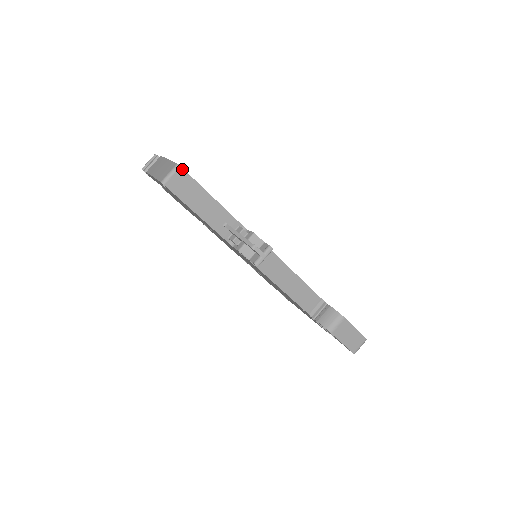
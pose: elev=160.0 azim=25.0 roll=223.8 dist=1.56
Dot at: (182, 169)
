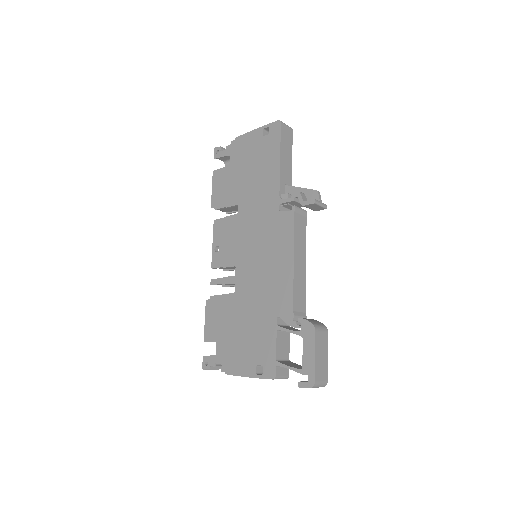
Dot at: (292, 132)
